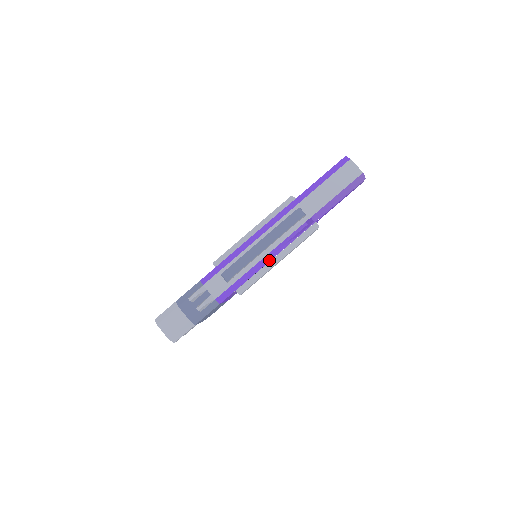
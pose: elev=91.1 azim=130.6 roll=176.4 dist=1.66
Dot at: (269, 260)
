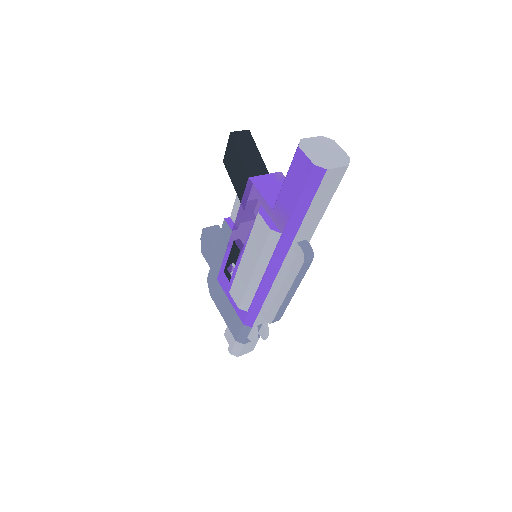
Dot at: occluded
